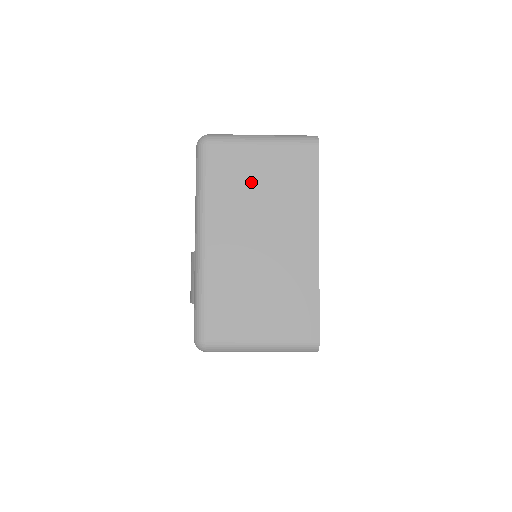
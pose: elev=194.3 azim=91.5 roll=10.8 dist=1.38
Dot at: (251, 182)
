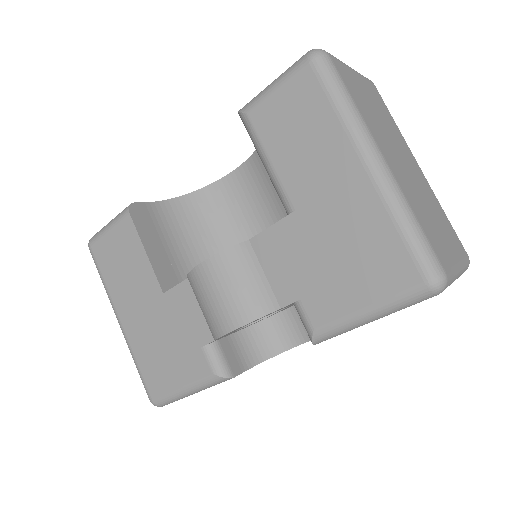
Dot at: (369, 105)
